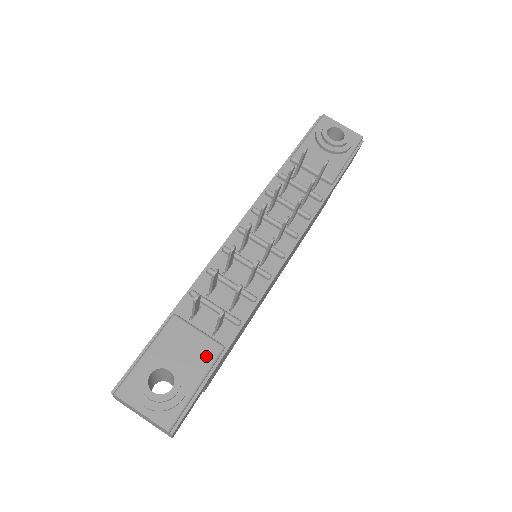
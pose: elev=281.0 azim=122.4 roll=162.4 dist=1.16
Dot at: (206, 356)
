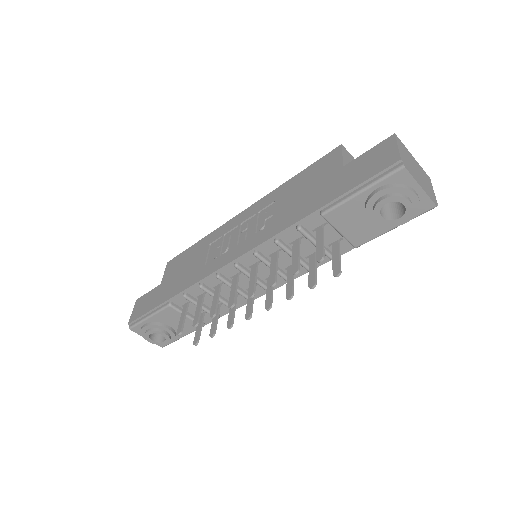
Dot at: (190, 328)
